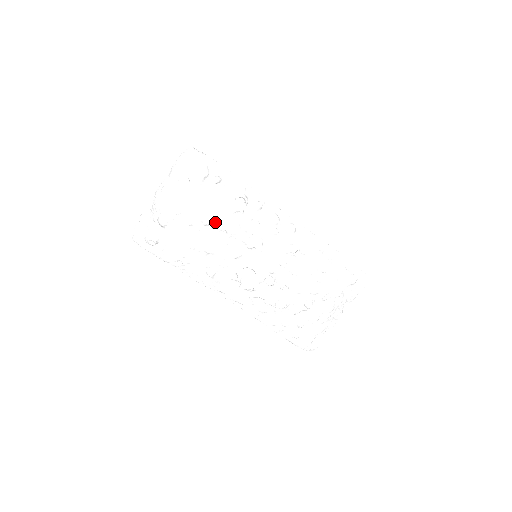
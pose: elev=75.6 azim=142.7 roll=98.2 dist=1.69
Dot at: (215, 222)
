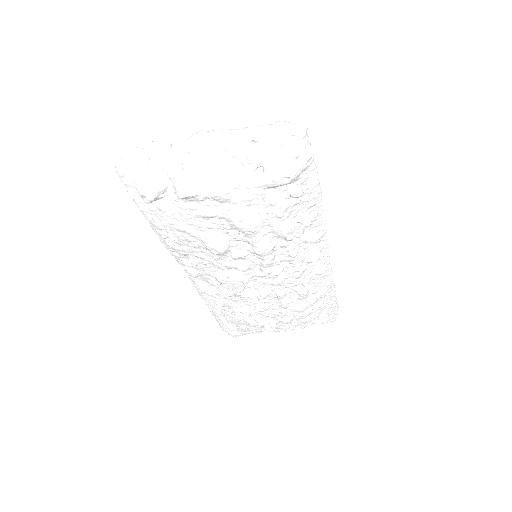
Dot at: (250, 234)
